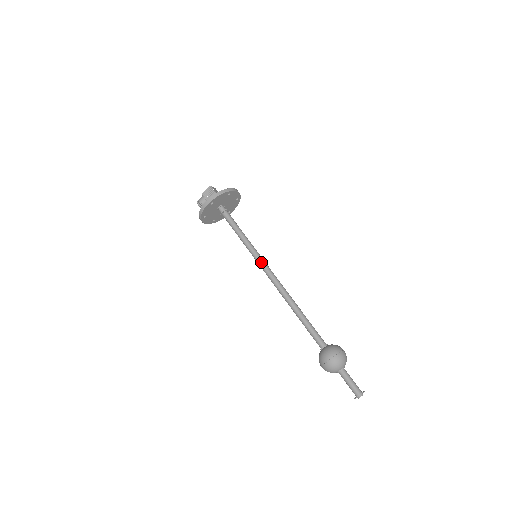
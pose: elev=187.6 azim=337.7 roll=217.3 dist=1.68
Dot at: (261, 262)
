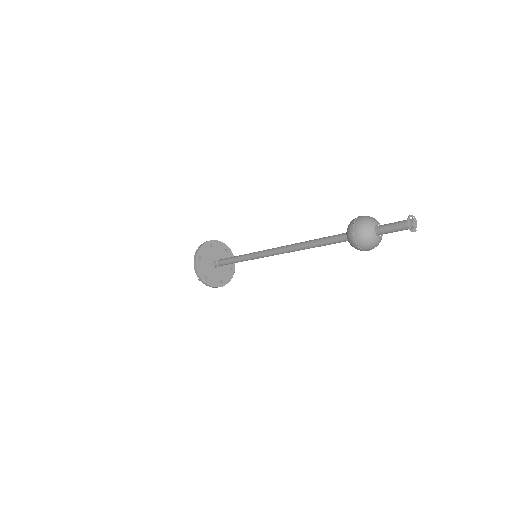
Dot at: (260, 252)
